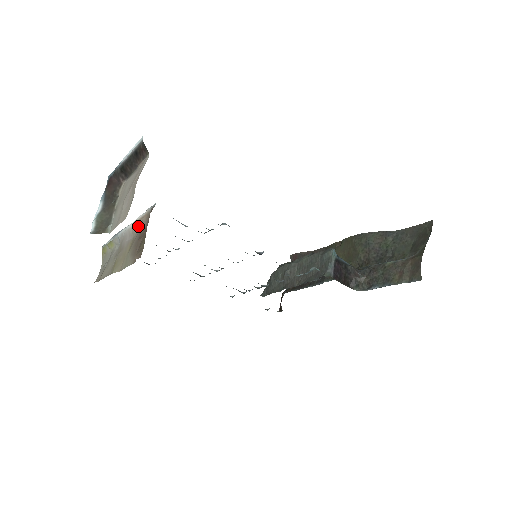
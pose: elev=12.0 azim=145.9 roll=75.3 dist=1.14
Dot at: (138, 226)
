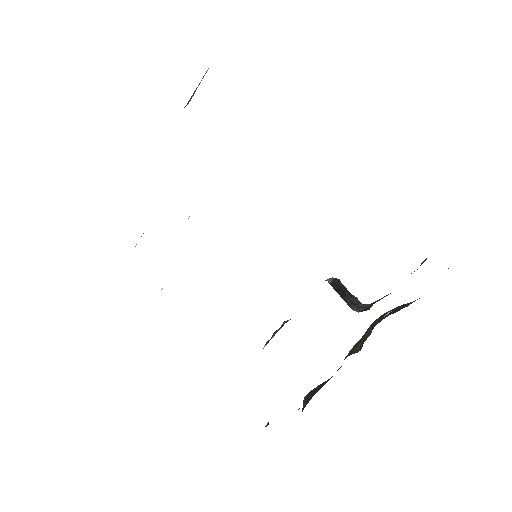
Dot at: occluded
